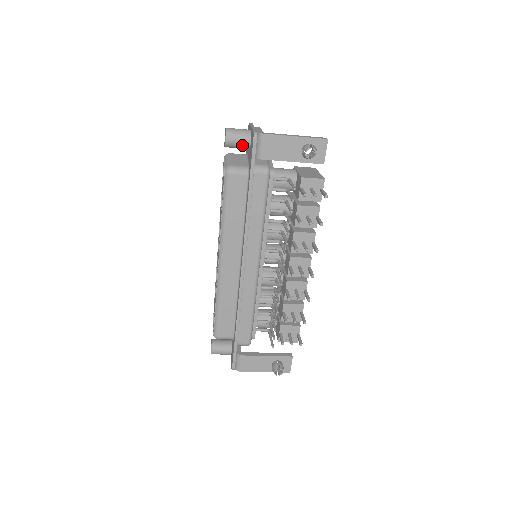
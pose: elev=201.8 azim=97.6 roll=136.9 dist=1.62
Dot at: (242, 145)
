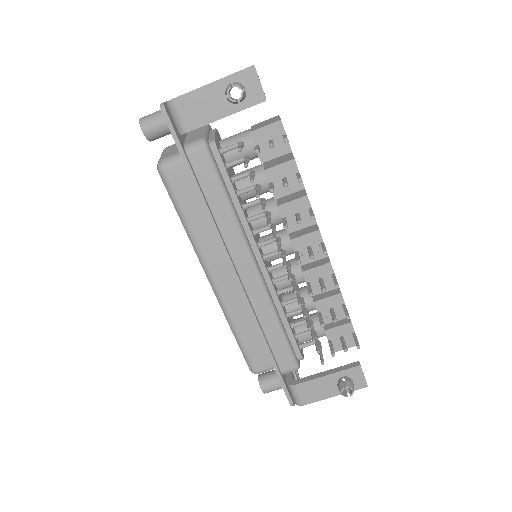
Dot at: (165, 129)
